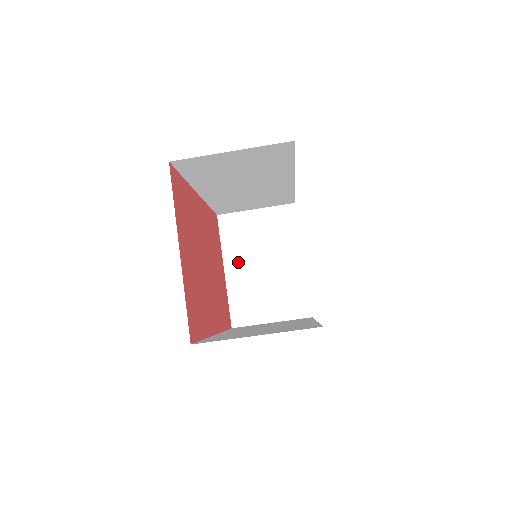
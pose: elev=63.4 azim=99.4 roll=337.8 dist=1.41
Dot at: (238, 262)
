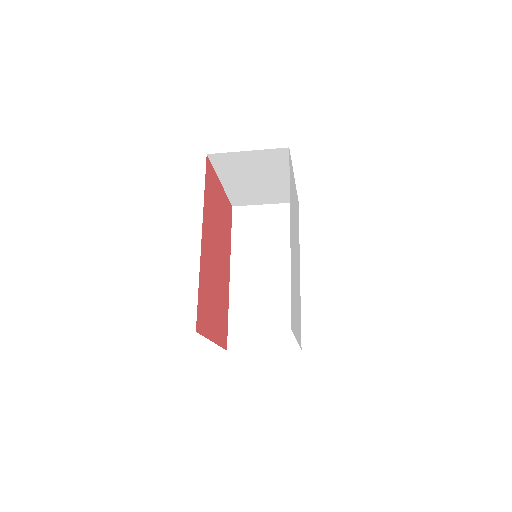
Dot at: (233, 179)
